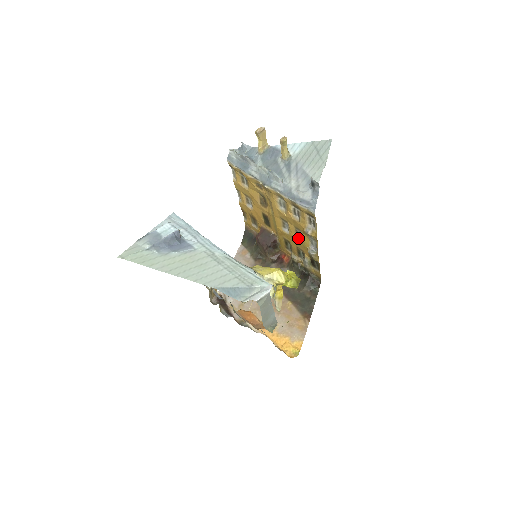
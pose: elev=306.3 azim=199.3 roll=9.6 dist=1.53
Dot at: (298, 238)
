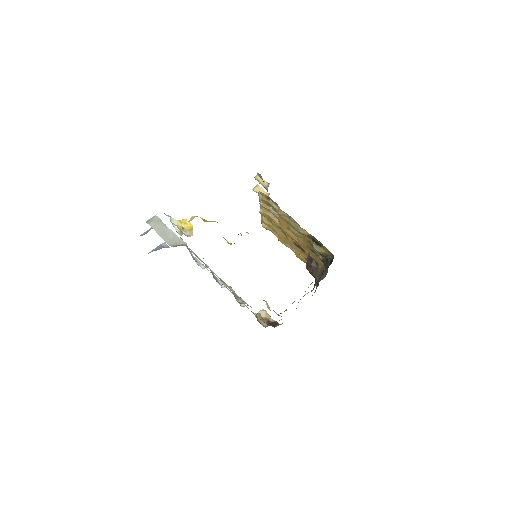
Dot at: occluded
